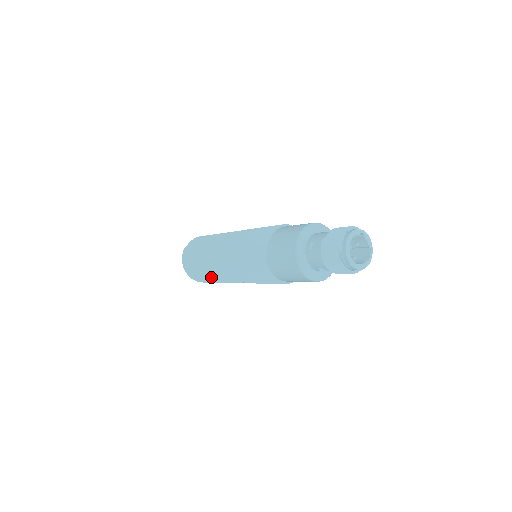
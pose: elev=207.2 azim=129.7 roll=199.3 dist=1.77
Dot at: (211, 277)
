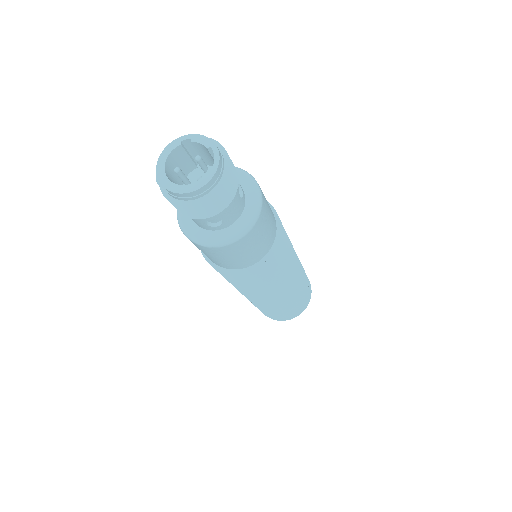
Dot at: (265, 309)
